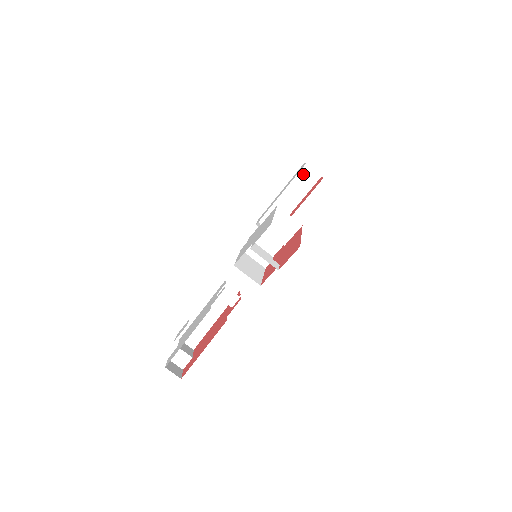
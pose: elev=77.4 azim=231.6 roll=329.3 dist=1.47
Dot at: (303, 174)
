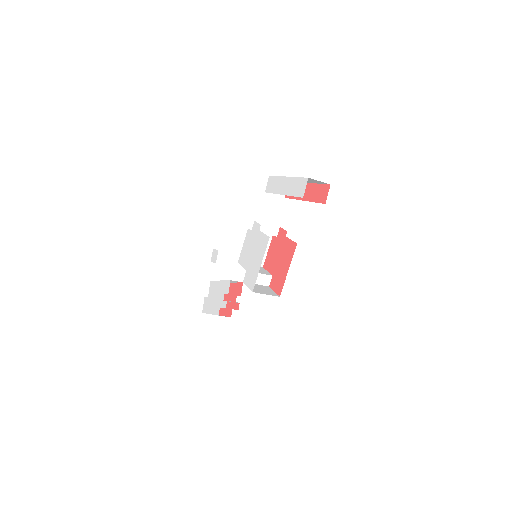
Dot at: (308, 179)
